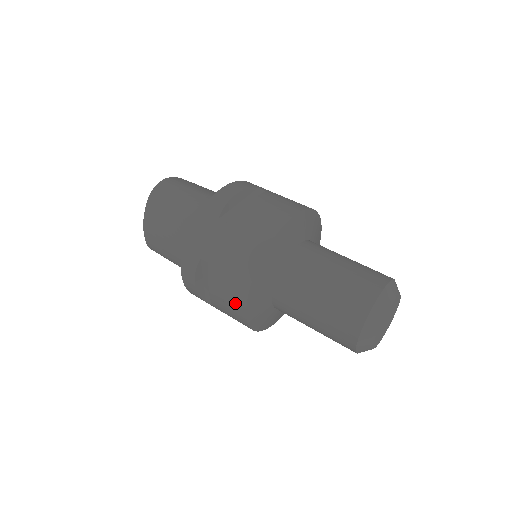
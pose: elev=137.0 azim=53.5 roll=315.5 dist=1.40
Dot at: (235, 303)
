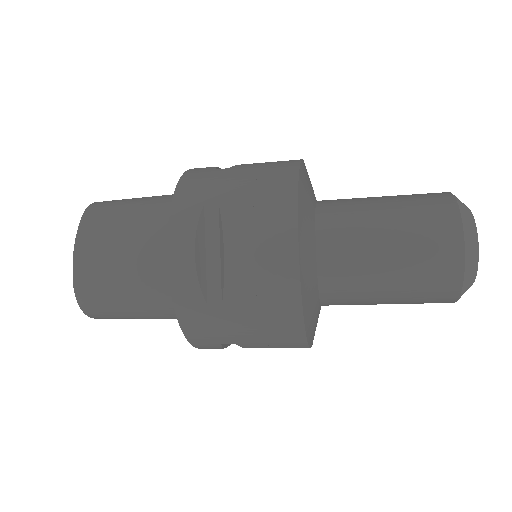
Dot at: (276, 240)
